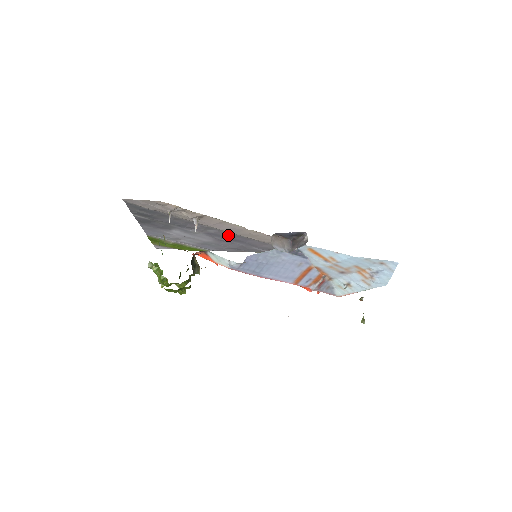
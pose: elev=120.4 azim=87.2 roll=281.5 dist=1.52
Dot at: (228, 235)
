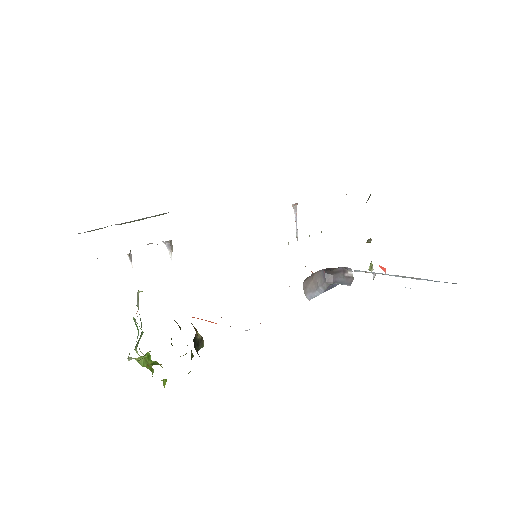
Dot at: occluded
